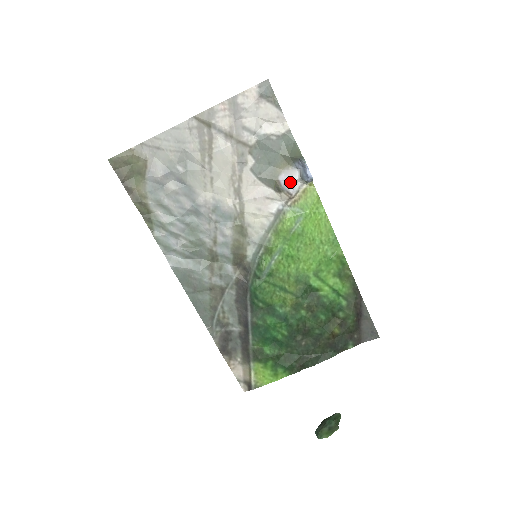
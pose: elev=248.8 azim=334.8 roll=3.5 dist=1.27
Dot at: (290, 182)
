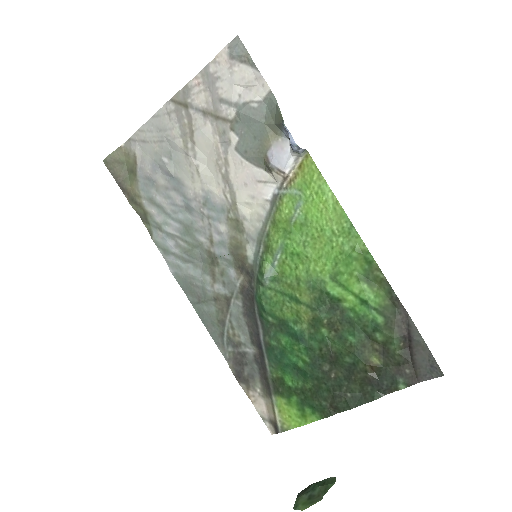
Dot at: (281, 157)
